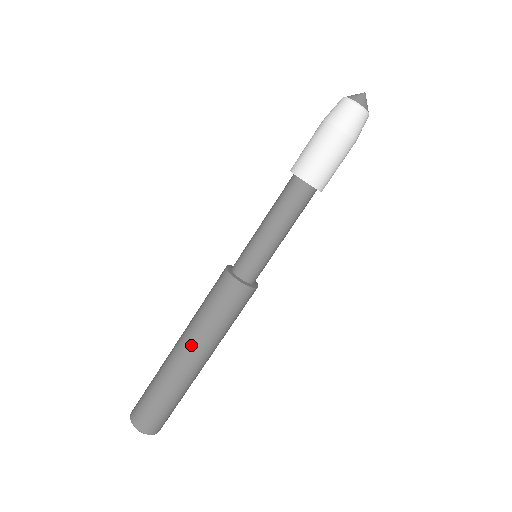
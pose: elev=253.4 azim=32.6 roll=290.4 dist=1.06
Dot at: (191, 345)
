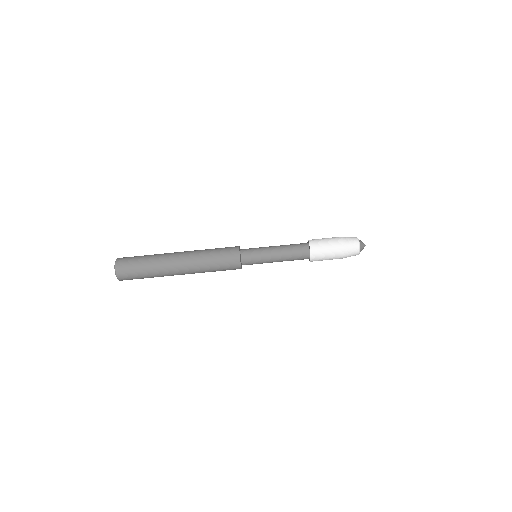
Dot at: (188, 267)
